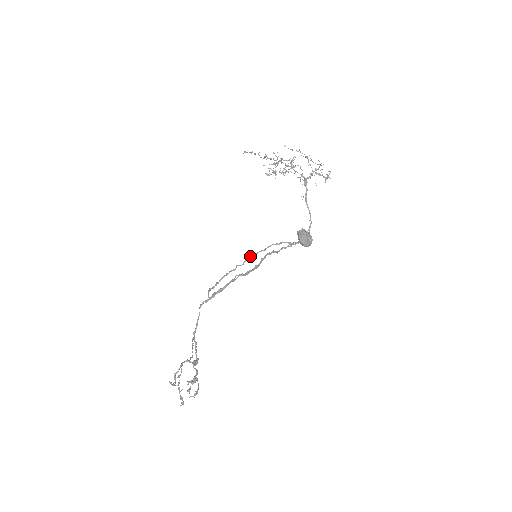
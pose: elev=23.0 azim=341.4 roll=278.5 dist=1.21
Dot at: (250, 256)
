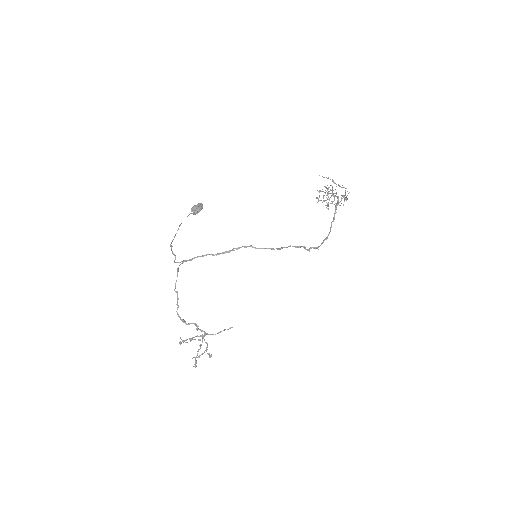
Dot at: (180, 225)
